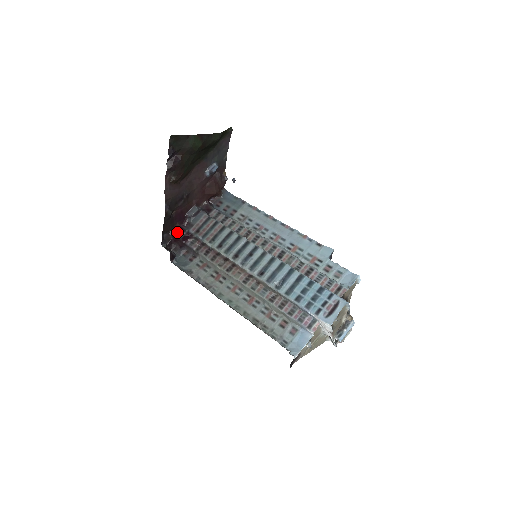
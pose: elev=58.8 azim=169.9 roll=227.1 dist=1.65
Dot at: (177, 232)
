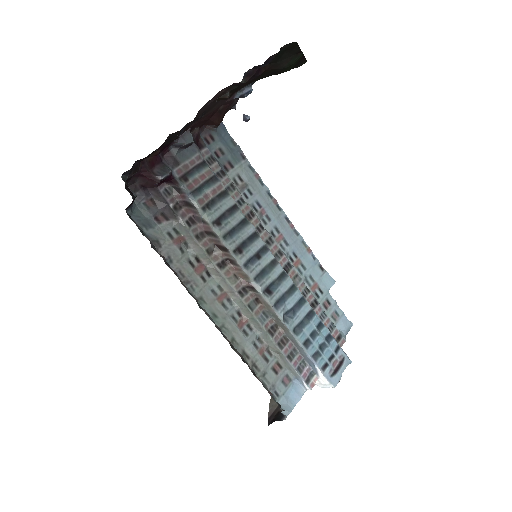
Dot at: (152, 163)
